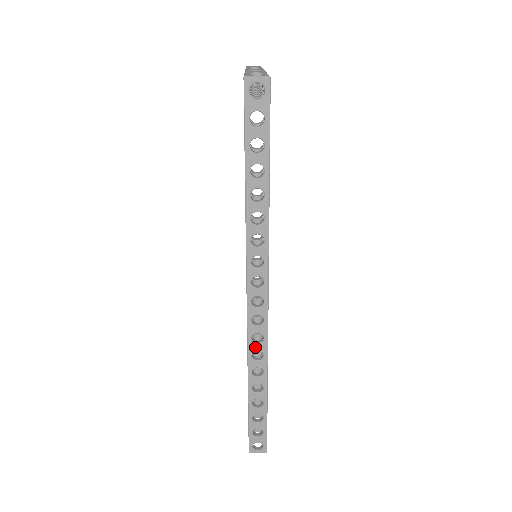
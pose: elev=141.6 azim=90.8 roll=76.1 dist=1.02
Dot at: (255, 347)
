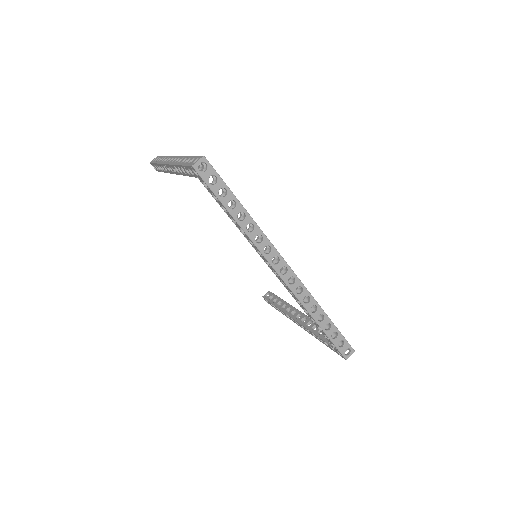
Dot at: (302, 296)
